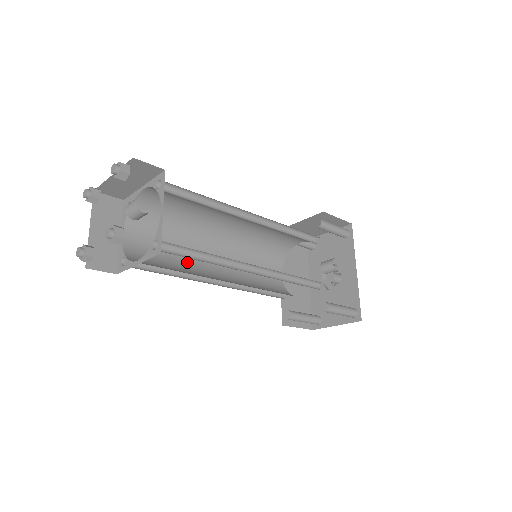
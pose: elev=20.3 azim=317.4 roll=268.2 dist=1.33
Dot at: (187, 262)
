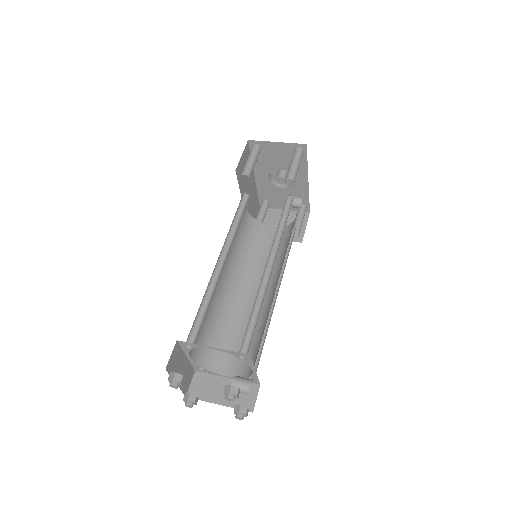
Dot at: (216, 305)
